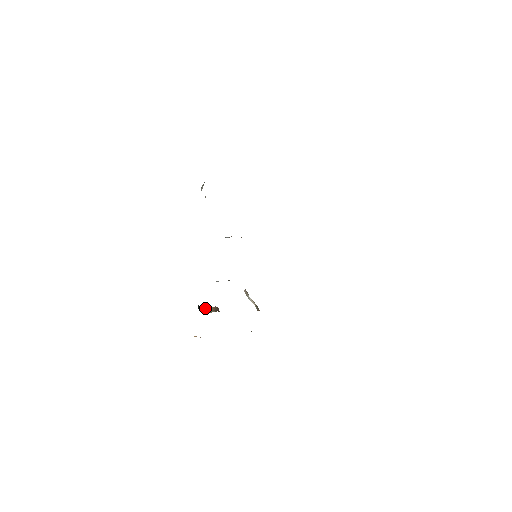
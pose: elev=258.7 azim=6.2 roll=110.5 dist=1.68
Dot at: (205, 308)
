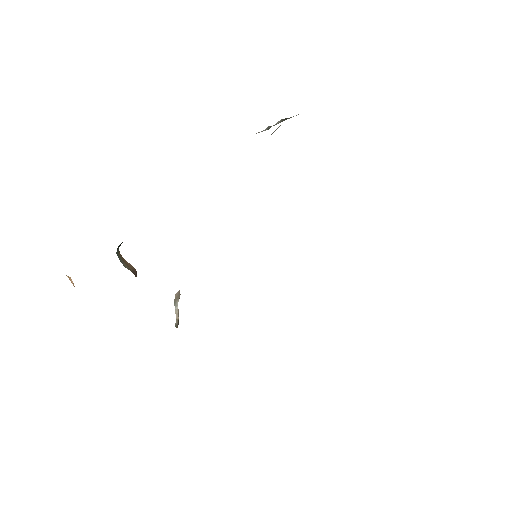
Dot at: occluded
